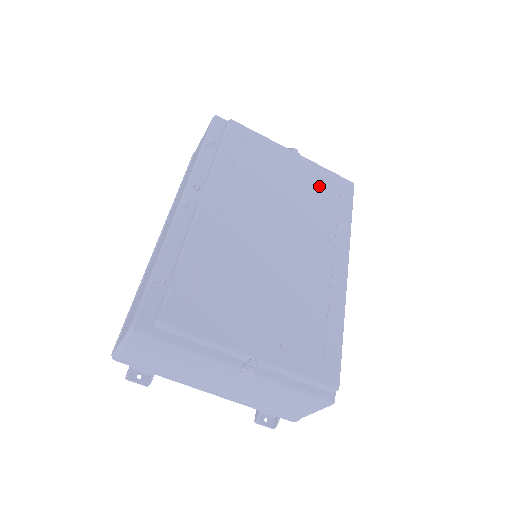
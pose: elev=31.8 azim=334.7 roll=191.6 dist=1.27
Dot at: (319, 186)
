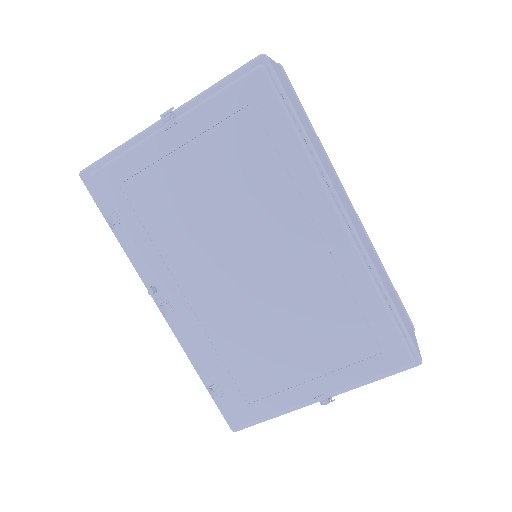
Dot at: (231, 140)
